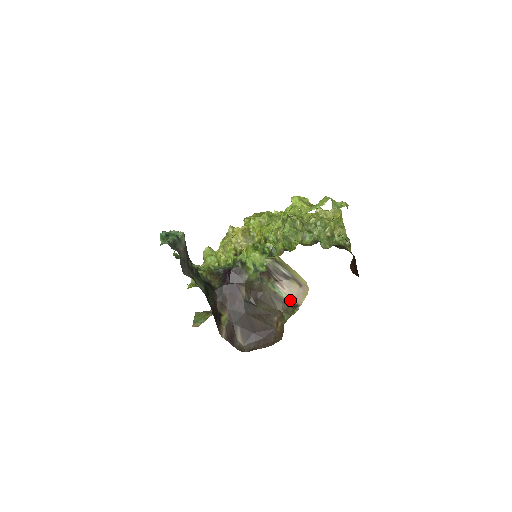
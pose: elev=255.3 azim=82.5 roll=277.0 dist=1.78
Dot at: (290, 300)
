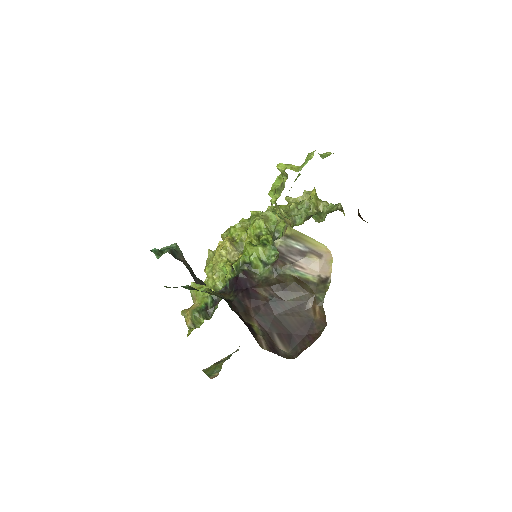
Dot at: (316, 278)
